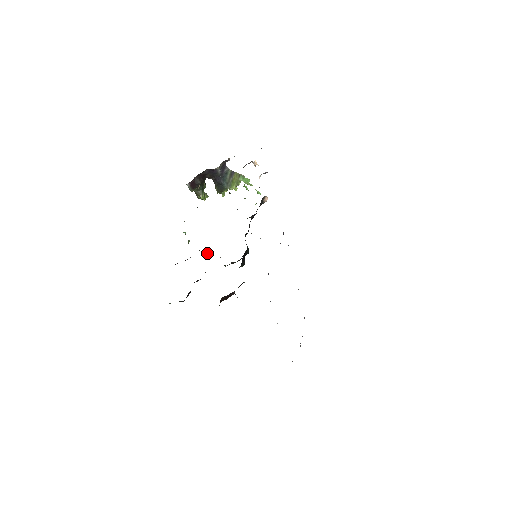
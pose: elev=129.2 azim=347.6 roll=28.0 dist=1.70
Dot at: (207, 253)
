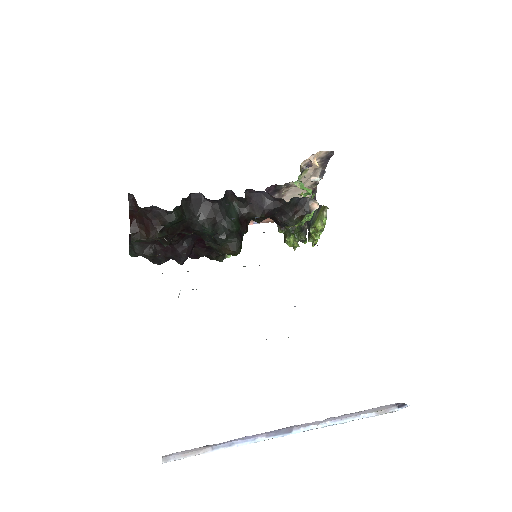
Dot at: occluded
